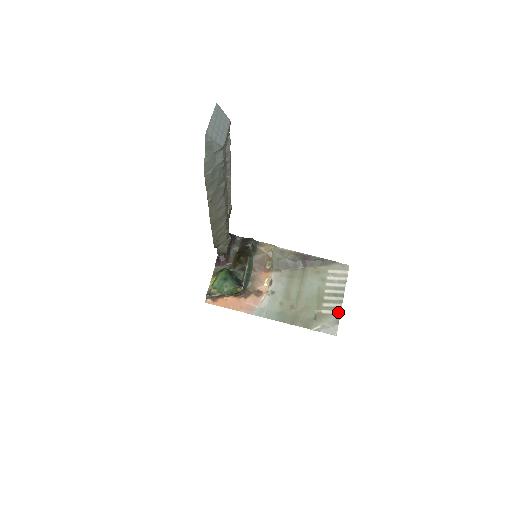
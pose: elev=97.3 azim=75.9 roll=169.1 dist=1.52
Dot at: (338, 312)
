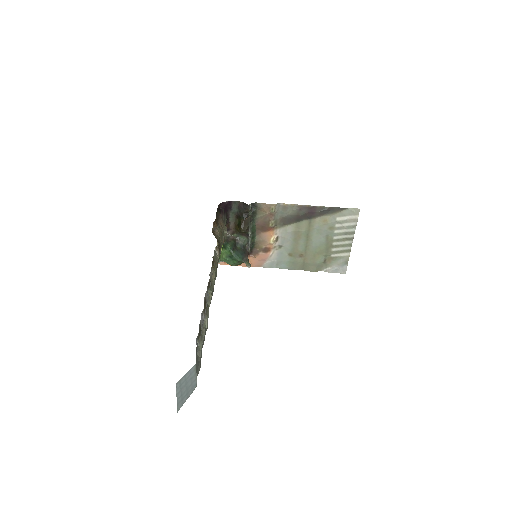
Dot at: (347, 254)
